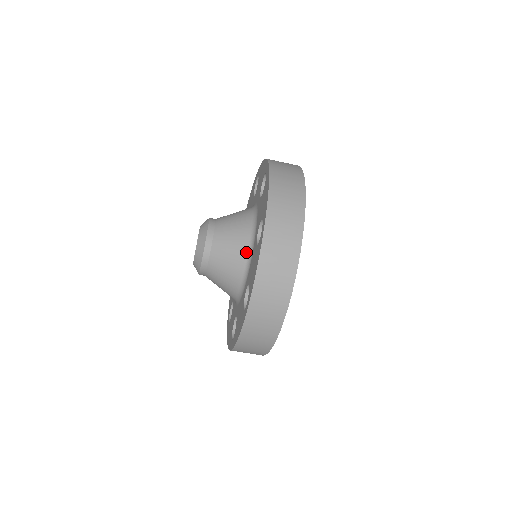
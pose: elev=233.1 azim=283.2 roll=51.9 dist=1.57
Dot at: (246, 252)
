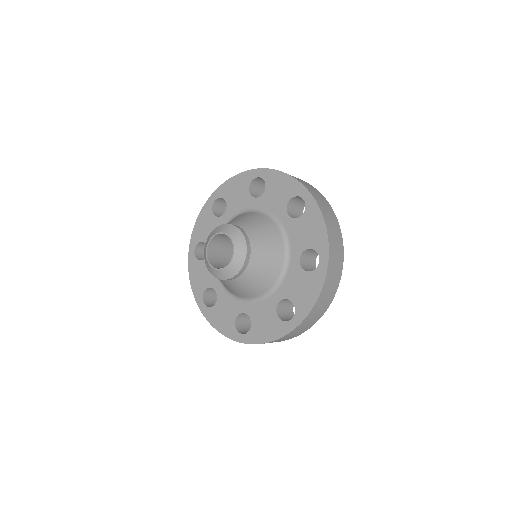
Dot at: (261, 293)
